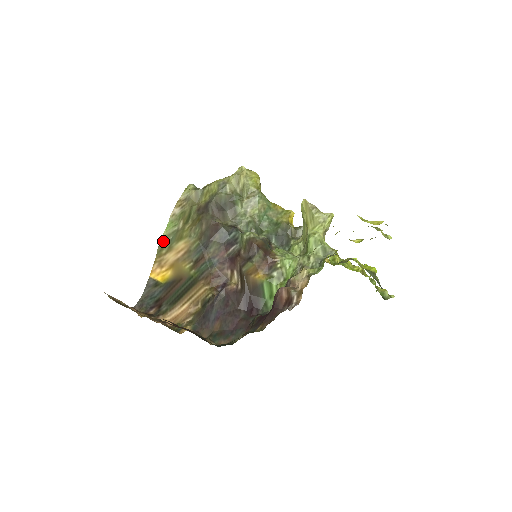
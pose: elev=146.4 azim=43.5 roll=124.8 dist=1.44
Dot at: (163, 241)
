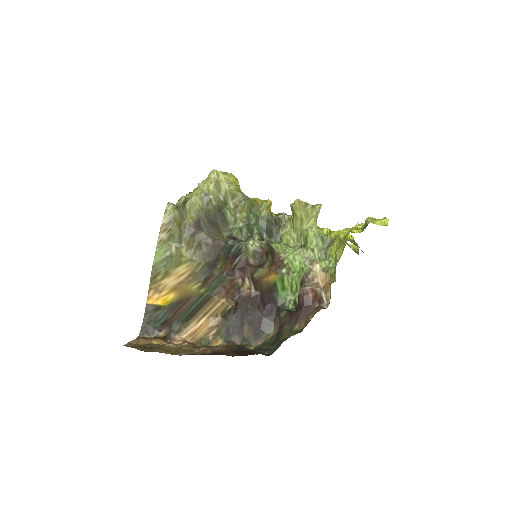
Dot at: (155, 269)
